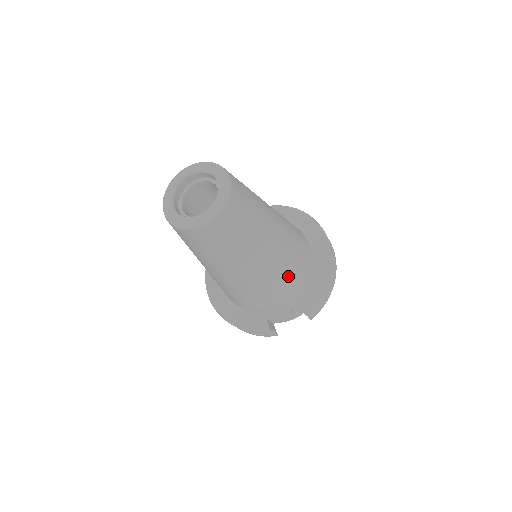
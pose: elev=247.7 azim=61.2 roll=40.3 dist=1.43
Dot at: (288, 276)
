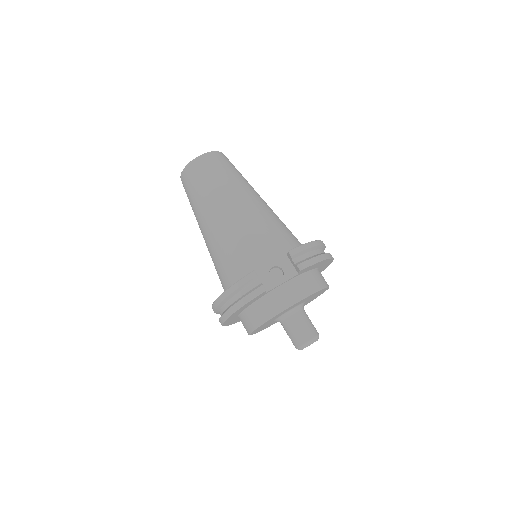
Dot at: (272, 229)
